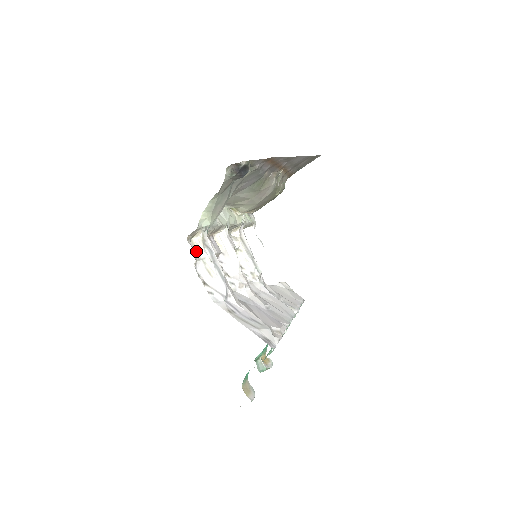
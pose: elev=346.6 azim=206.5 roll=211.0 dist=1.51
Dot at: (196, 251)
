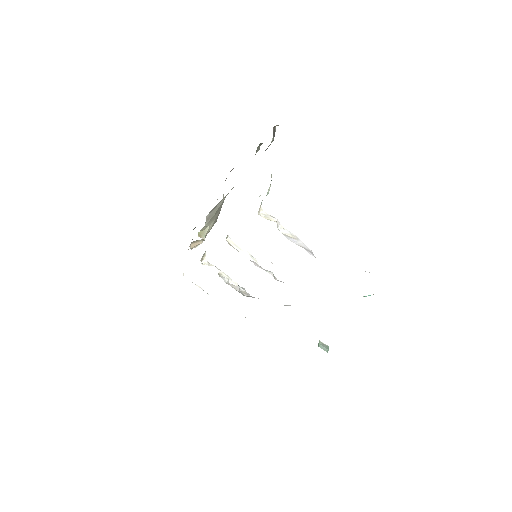
Dot at: occluded
